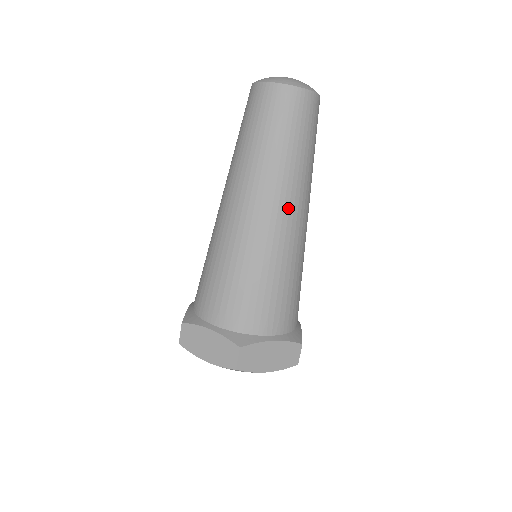
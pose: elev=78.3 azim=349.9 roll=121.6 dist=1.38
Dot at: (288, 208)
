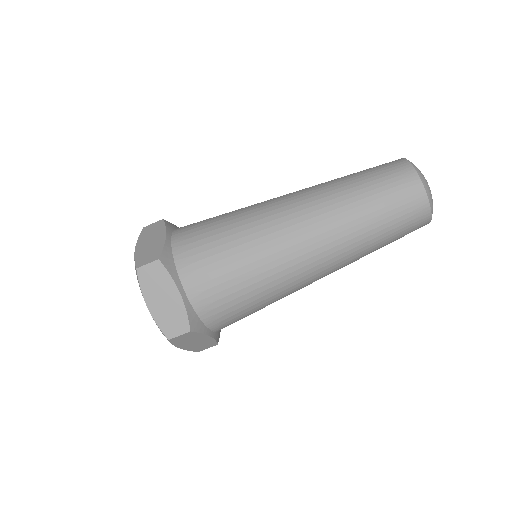
Dot at: (311, 237)
